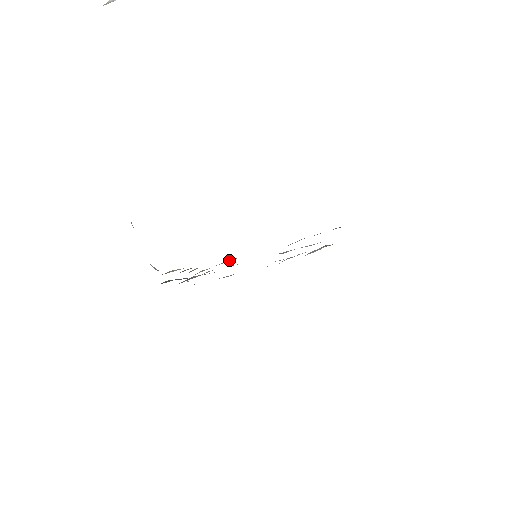
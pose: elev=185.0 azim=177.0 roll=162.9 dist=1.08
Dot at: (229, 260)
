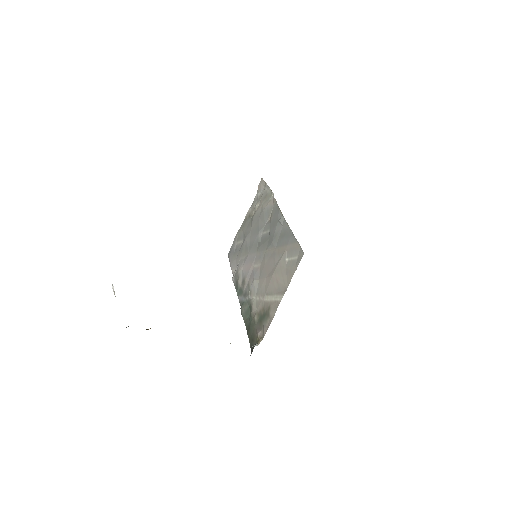
Dot at: (255, 283)
